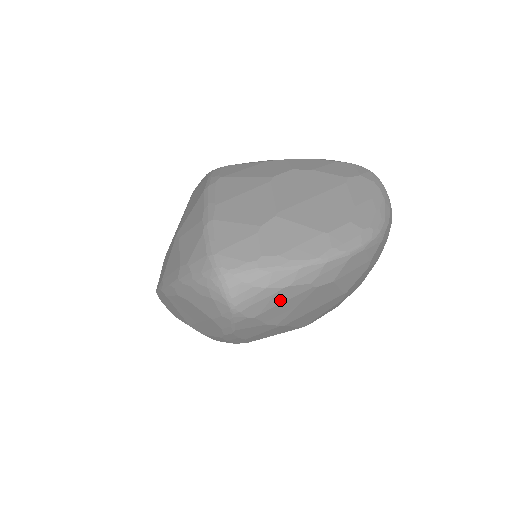
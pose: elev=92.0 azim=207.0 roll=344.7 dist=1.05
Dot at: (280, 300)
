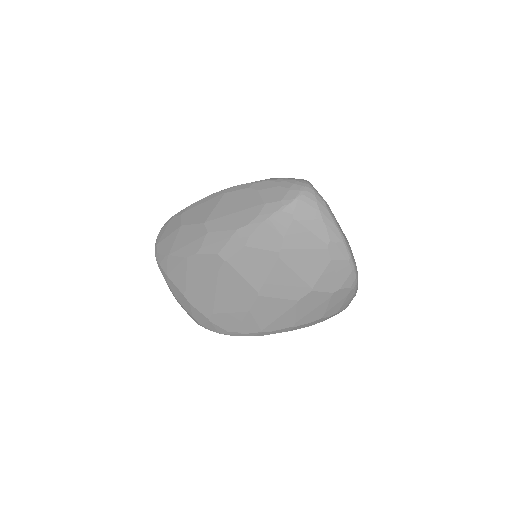
Dot at: (312, 228)
